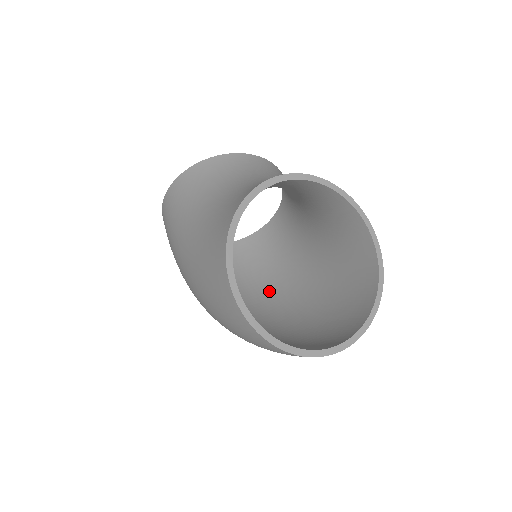
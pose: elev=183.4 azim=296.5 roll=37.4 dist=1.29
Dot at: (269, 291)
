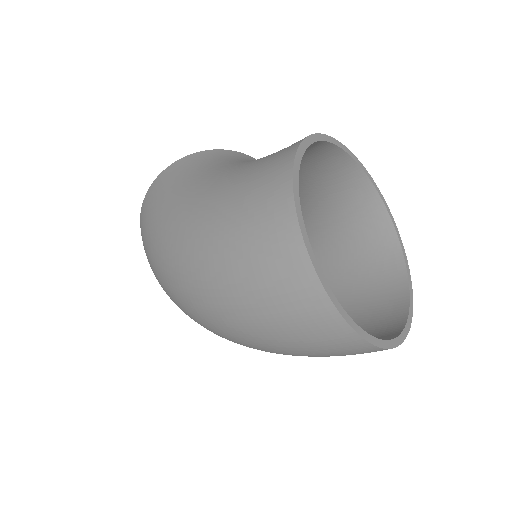
Dot at: occluded
